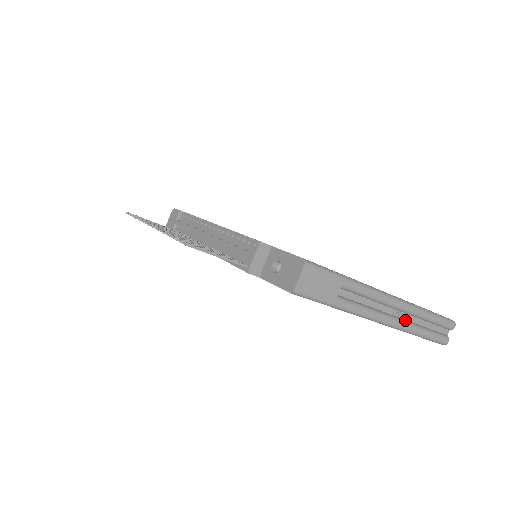
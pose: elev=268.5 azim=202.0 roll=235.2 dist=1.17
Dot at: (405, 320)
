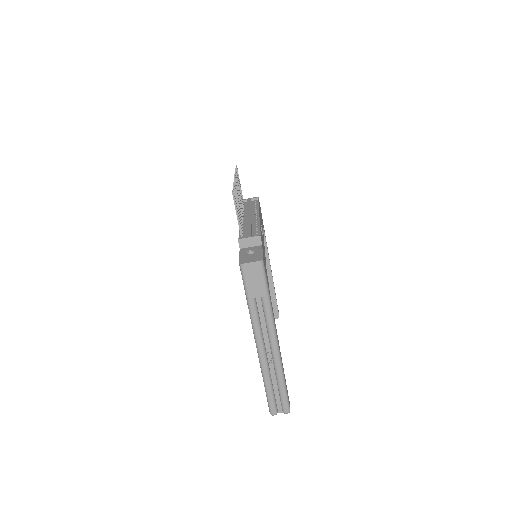
Dot at: (269, 365)
